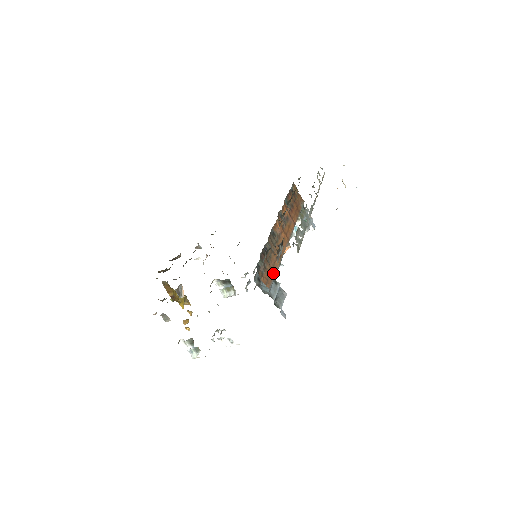
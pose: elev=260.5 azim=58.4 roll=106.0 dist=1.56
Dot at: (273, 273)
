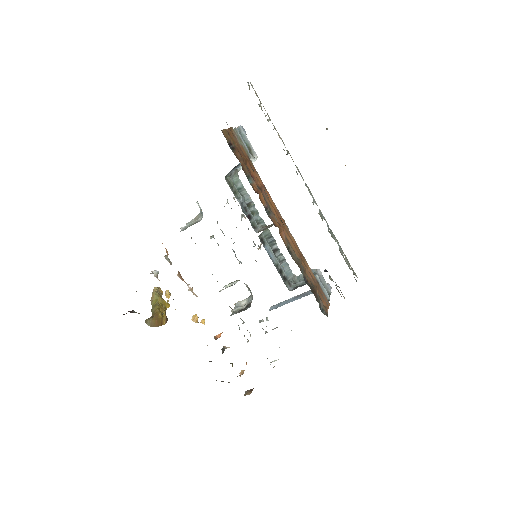
Dot at: (318, 285)
